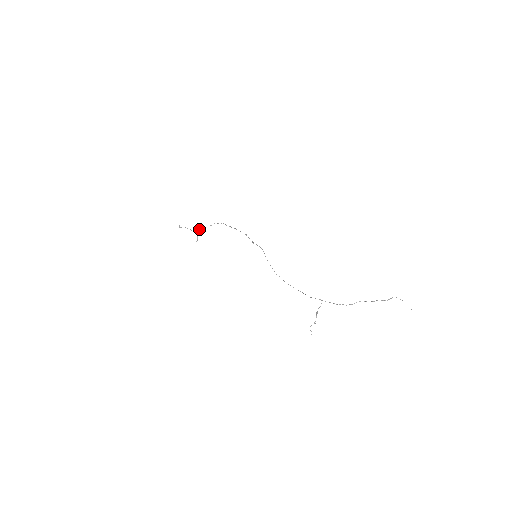
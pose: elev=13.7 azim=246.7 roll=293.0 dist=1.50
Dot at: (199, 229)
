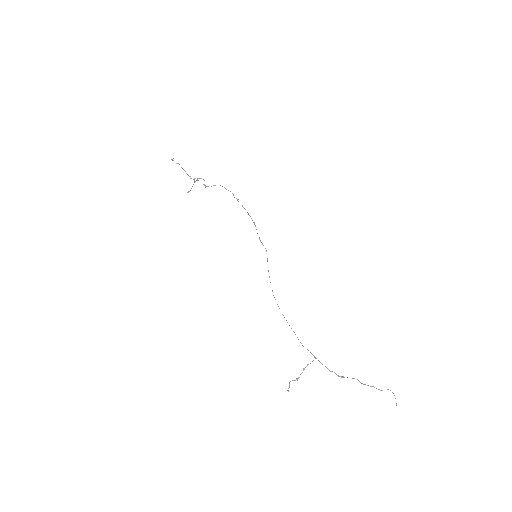
Dot at: occluded
